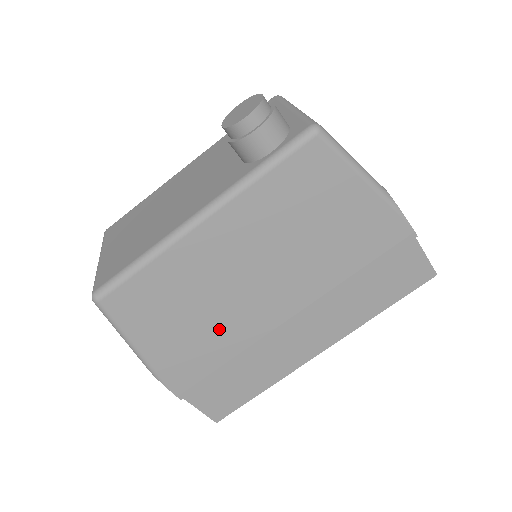
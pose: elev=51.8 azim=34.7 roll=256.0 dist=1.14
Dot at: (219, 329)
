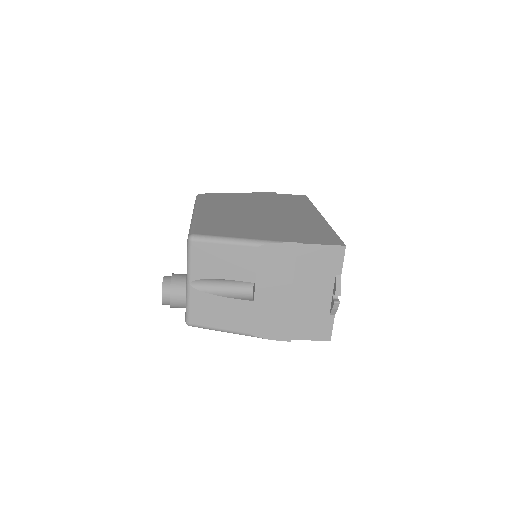
Dot at: occluded
